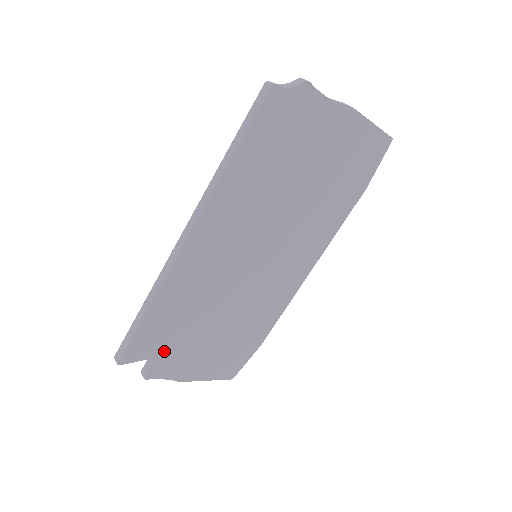
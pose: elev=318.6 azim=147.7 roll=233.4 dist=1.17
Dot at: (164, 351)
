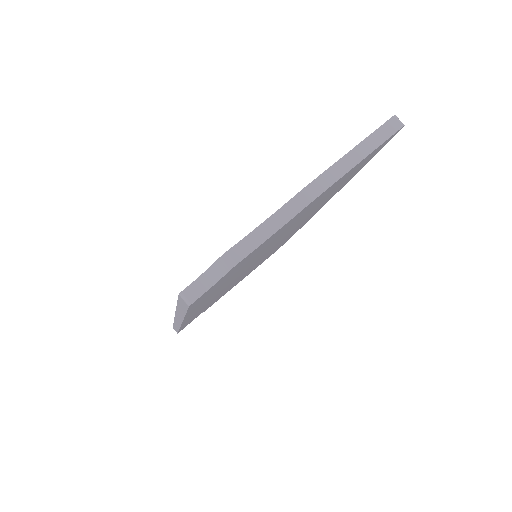
Dot at: occluded
